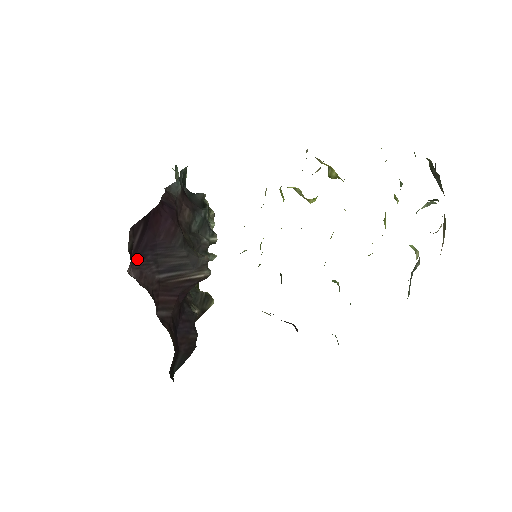
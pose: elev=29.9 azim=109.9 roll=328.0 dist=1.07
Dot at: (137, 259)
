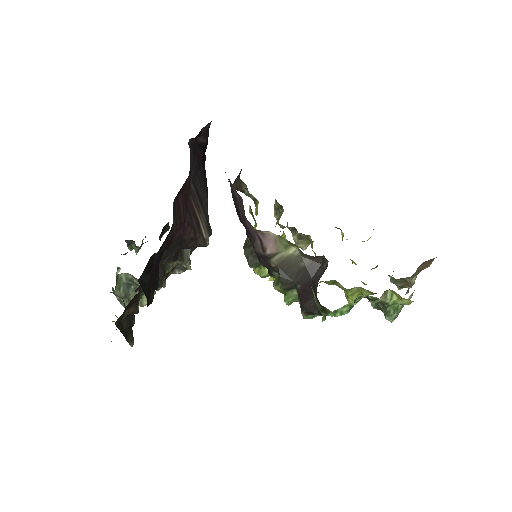
Dot at: (192, 149)
